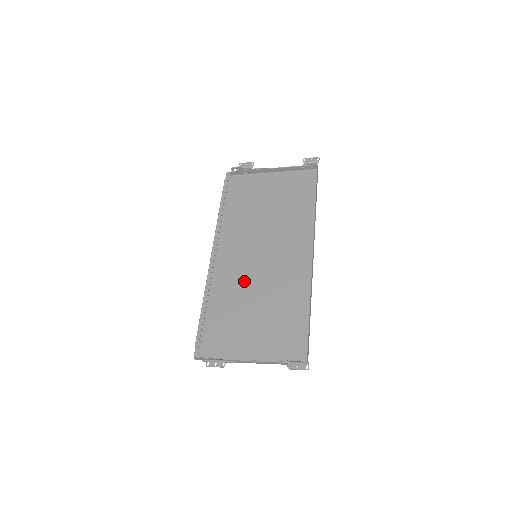
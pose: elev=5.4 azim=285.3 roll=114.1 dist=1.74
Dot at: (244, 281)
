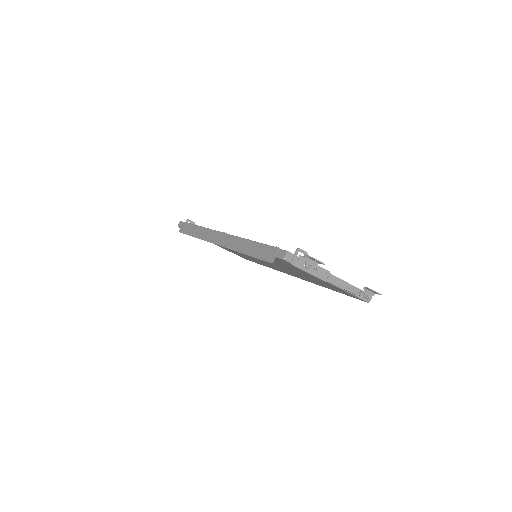
Dot at: occluded
